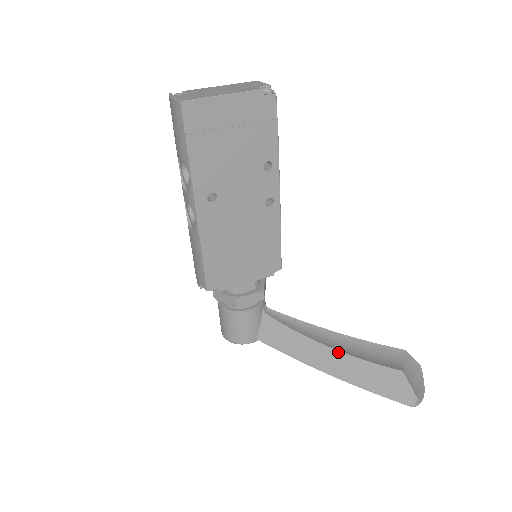
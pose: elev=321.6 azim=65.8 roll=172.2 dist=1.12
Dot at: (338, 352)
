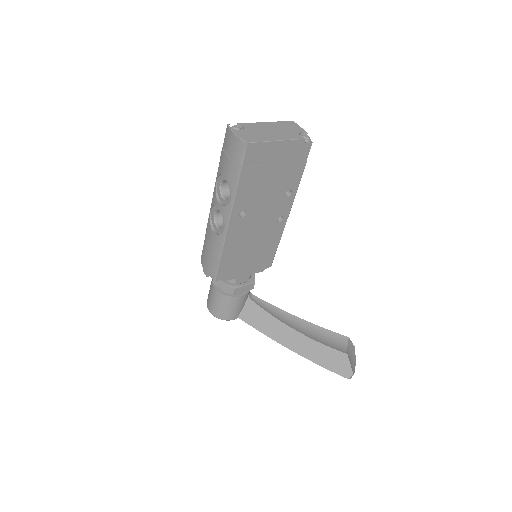
Dot at: (303, 335)
